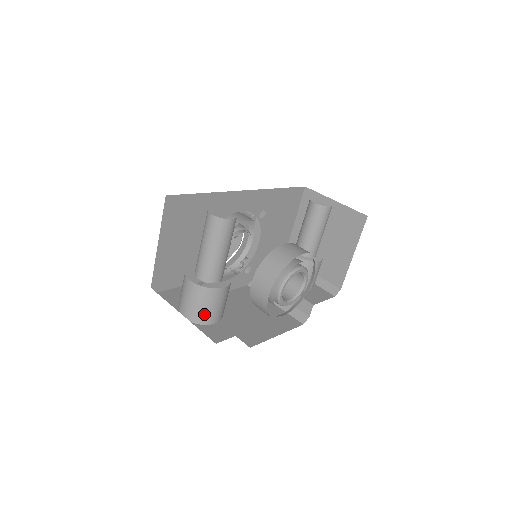
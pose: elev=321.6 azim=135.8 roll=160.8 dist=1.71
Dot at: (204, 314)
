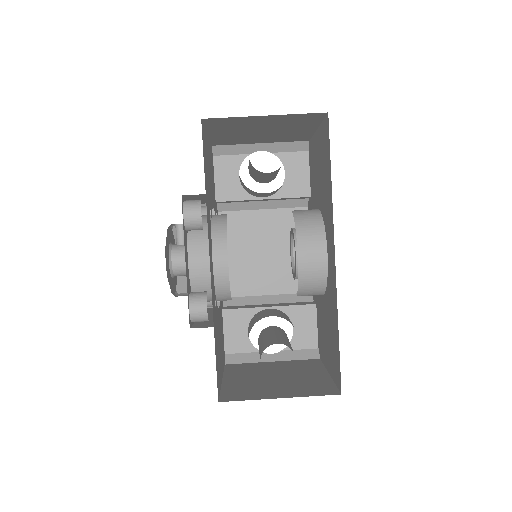
Dot at: occluded
